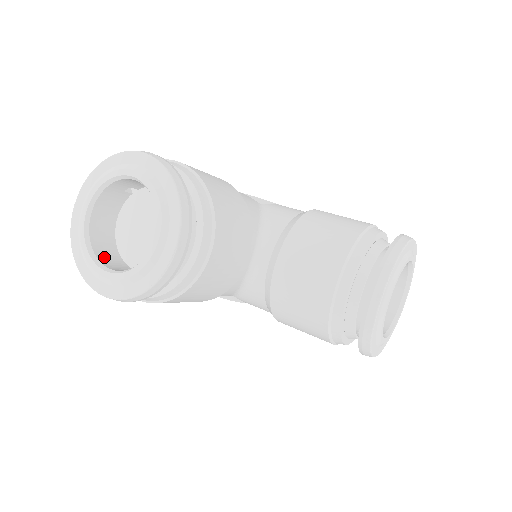
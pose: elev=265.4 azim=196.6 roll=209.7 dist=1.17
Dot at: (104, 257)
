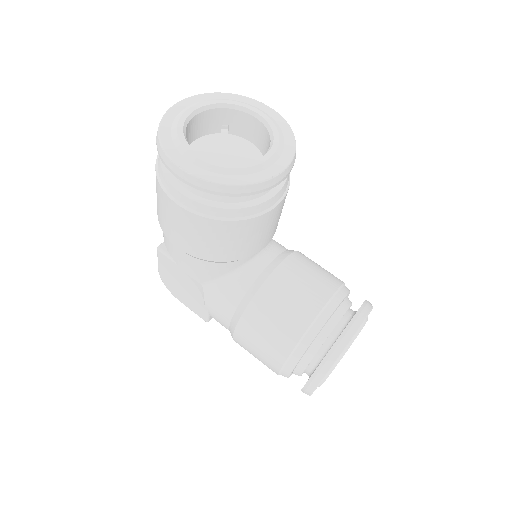
Dot at: occluded
